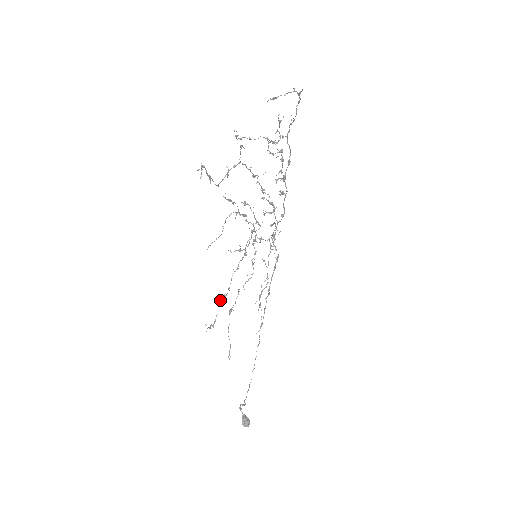
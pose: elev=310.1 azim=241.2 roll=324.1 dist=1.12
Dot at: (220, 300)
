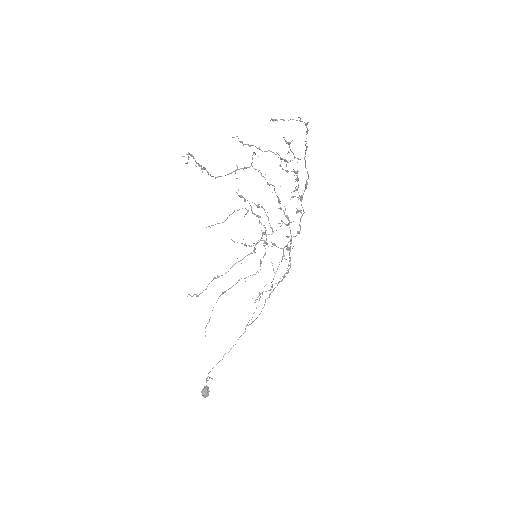
Dot at: (213, 278)
